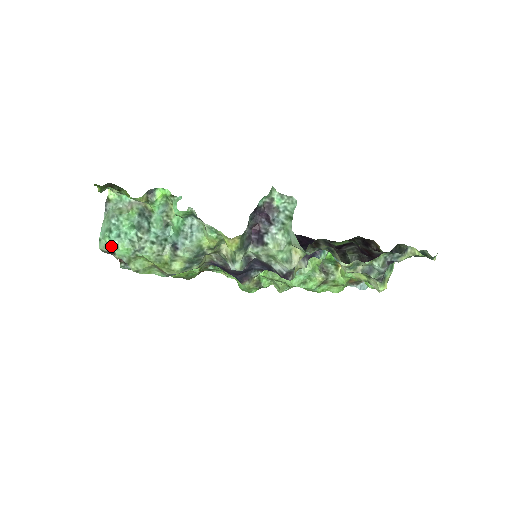
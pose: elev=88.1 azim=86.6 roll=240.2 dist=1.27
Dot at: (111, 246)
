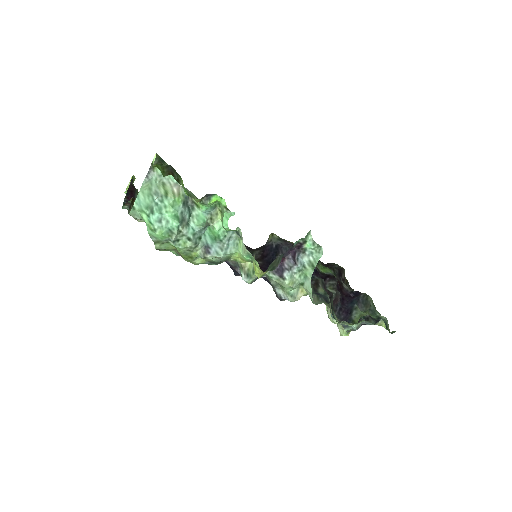
Dot at: (145, 221)
